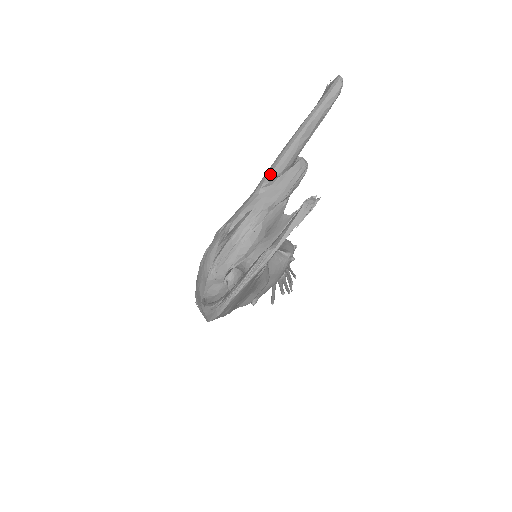
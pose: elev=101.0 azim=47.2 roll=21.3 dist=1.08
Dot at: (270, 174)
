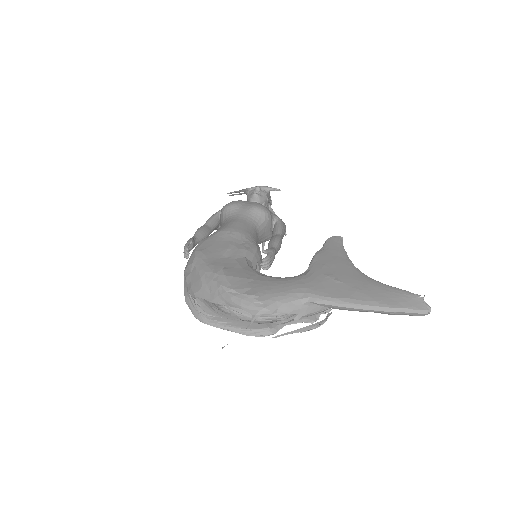
Dot at: (323, 304)
